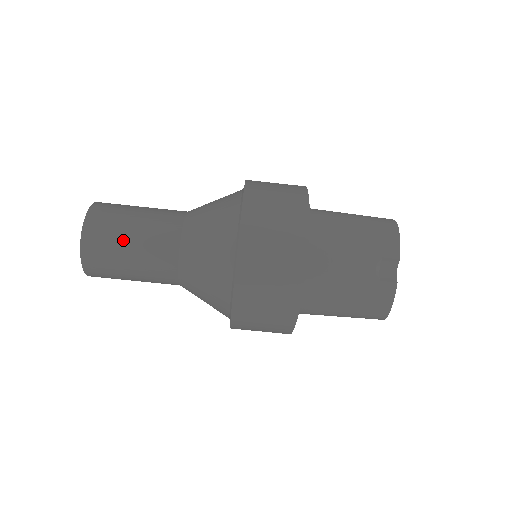
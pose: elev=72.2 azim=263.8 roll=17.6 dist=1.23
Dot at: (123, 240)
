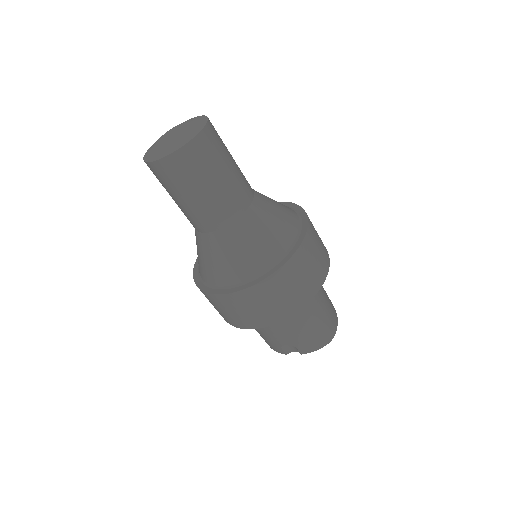
Dot at: (183, 192)
